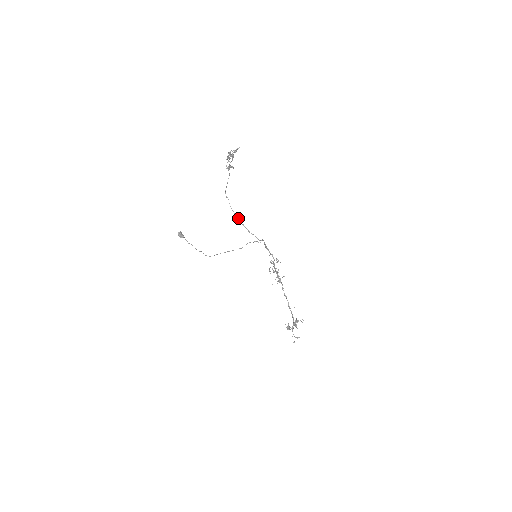
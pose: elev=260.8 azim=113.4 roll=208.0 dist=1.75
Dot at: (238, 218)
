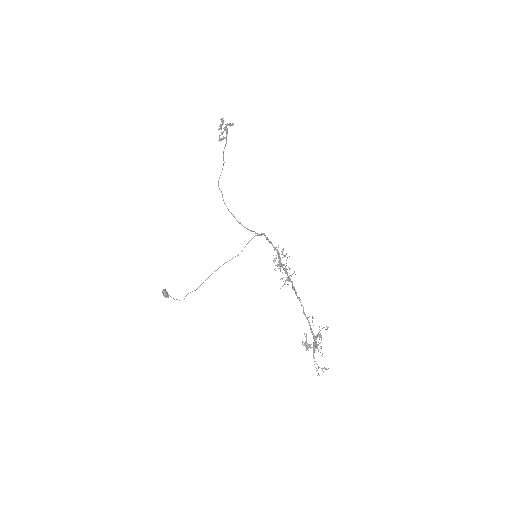
Dot at: (233, 215)
